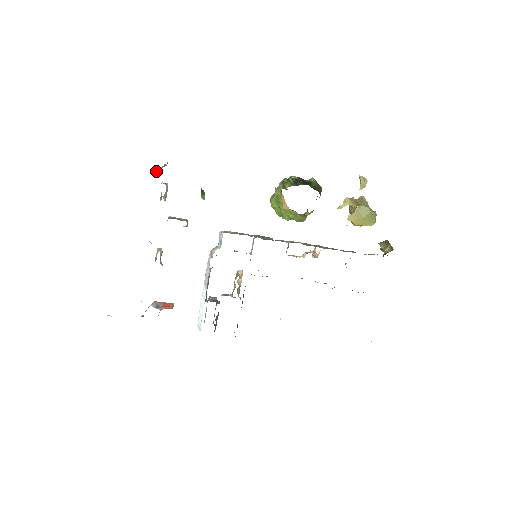
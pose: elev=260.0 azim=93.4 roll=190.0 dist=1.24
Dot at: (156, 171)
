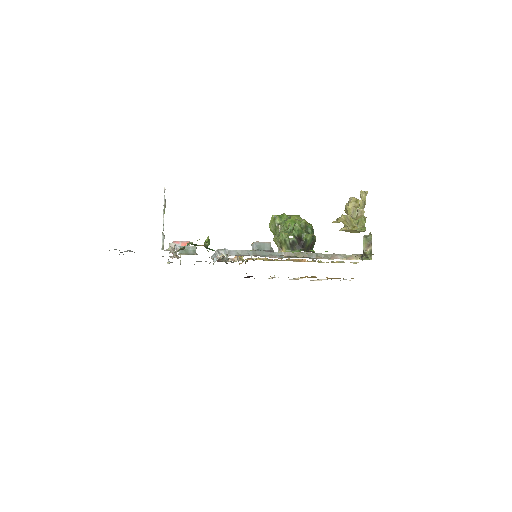
Dot at: (162, 240)
